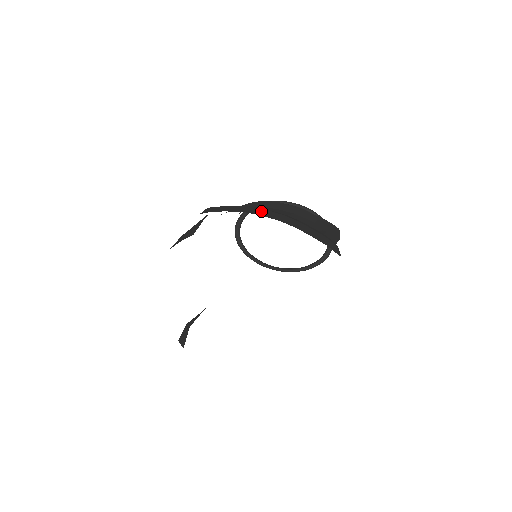
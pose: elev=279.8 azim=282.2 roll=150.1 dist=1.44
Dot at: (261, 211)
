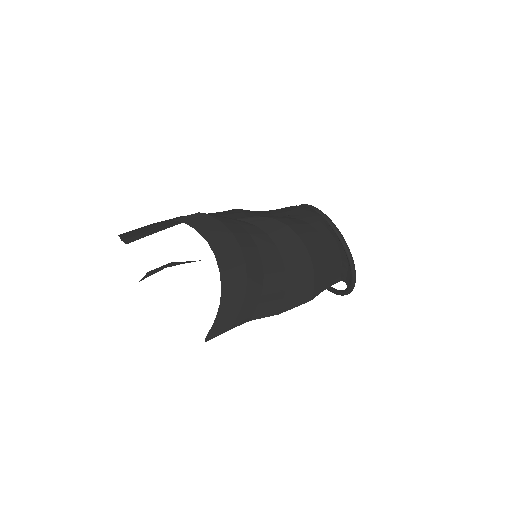
Dot at: (229, 247)
